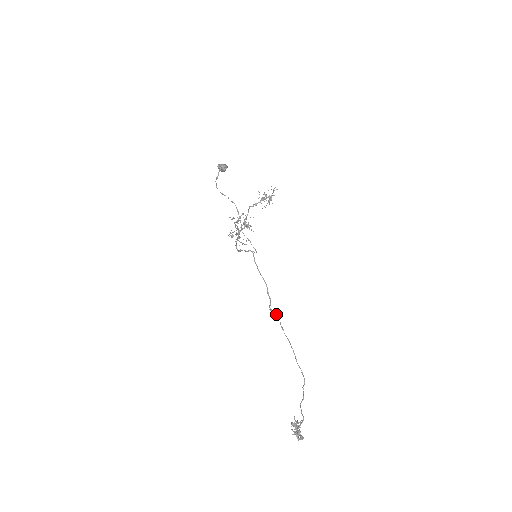
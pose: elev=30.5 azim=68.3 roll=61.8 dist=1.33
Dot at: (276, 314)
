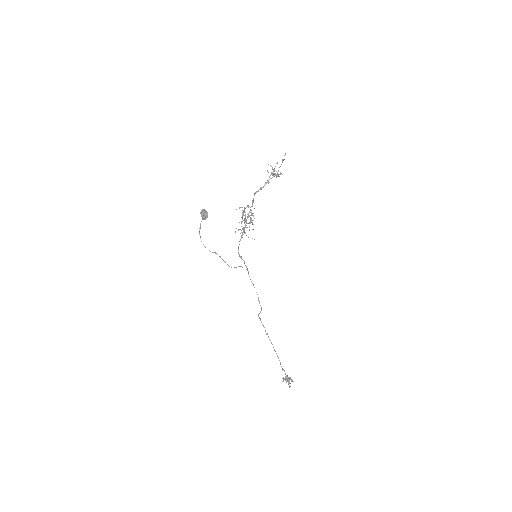
Dot at: (262, 324)
